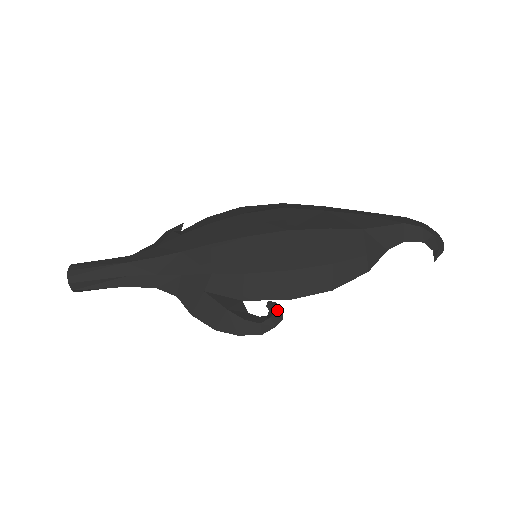
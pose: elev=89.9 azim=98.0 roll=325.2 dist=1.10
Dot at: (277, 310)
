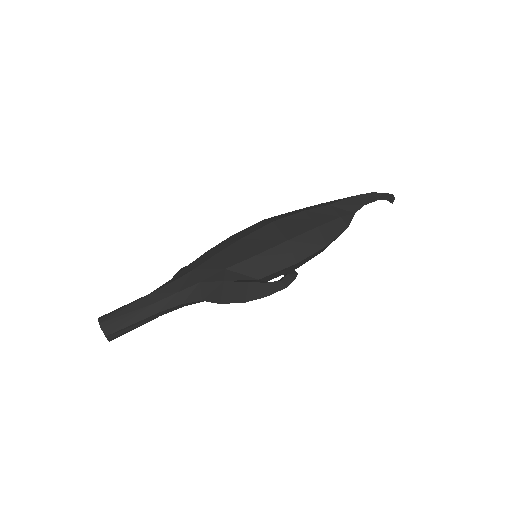
Dot at: (290, 270)
